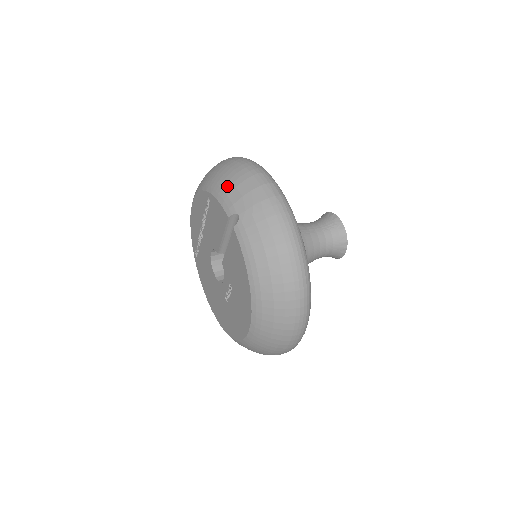
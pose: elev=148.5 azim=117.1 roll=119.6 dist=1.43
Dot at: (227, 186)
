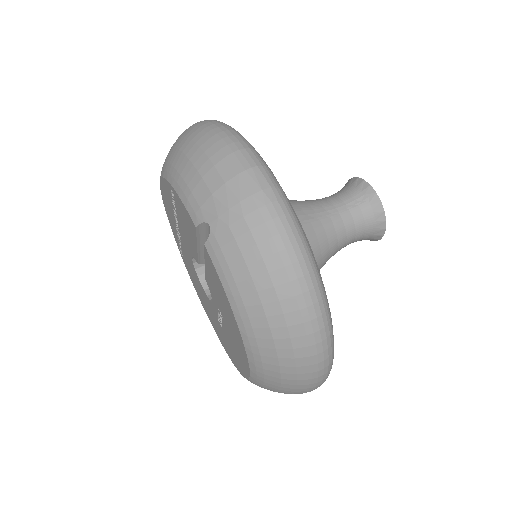
Dot at: (190, 176)
